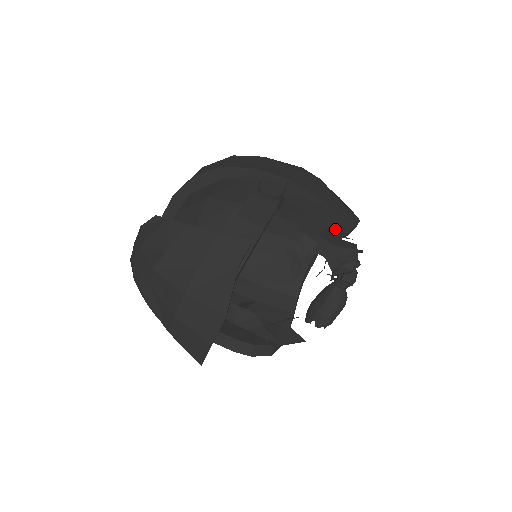
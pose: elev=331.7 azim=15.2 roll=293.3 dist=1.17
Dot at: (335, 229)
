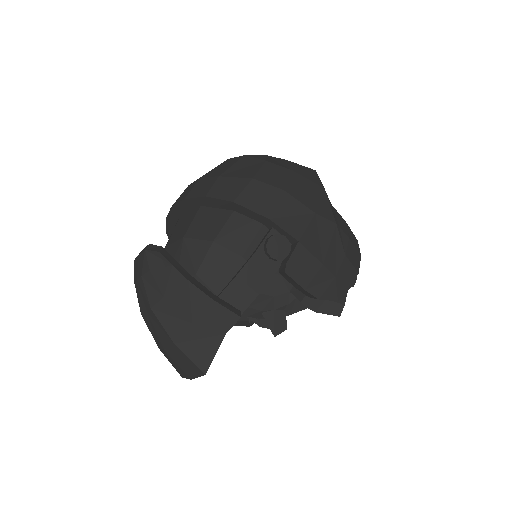
Dot at: occluded
